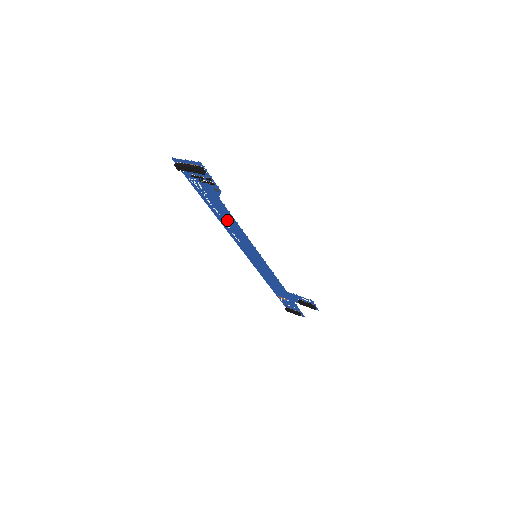
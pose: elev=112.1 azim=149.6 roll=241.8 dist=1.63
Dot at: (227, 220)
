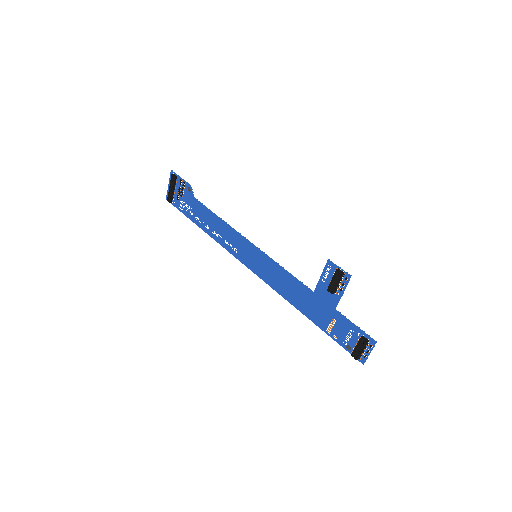
Dot at: (214, 226)
